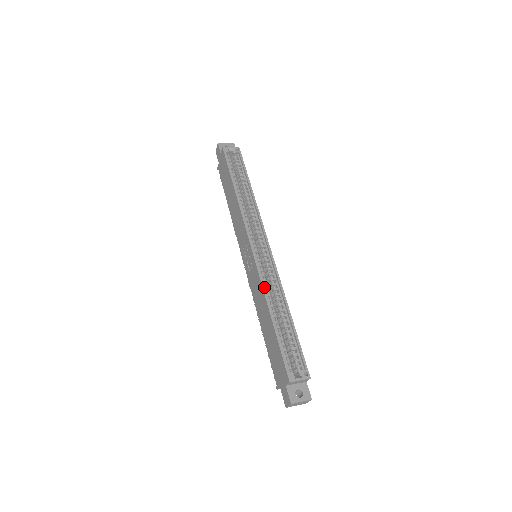
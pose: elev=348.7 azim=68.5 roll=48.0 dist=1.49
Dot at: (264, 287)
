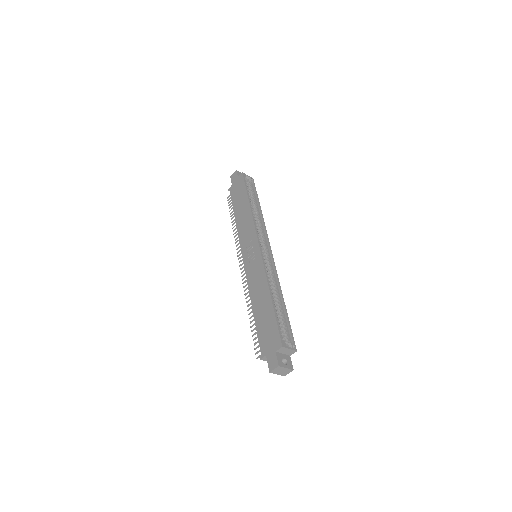
Dot at: (267, 274)
